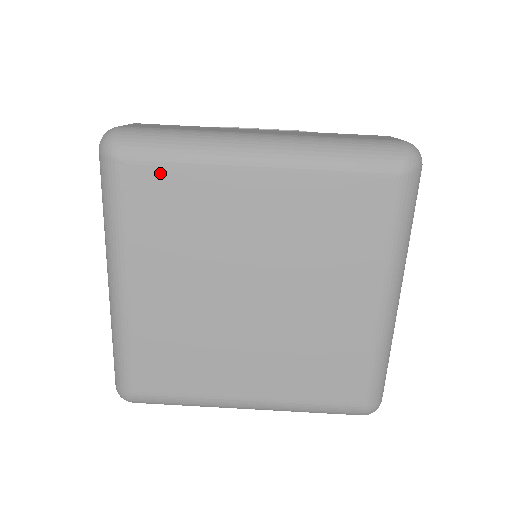
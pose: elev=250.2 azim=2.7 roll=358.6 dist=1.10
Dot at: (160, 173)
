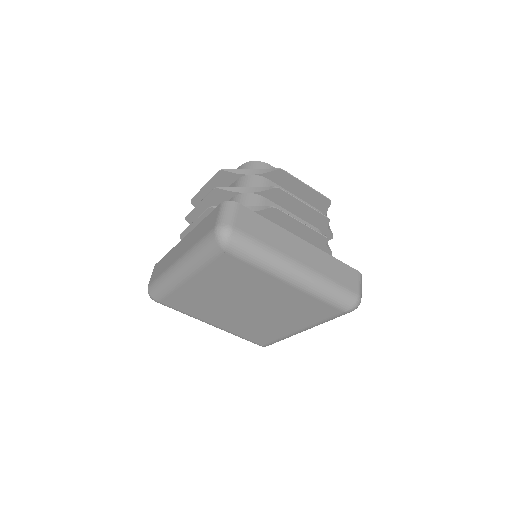
Dot at: (170, 298)
